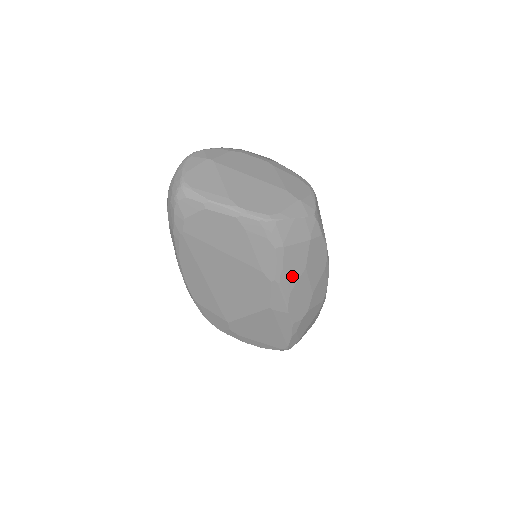
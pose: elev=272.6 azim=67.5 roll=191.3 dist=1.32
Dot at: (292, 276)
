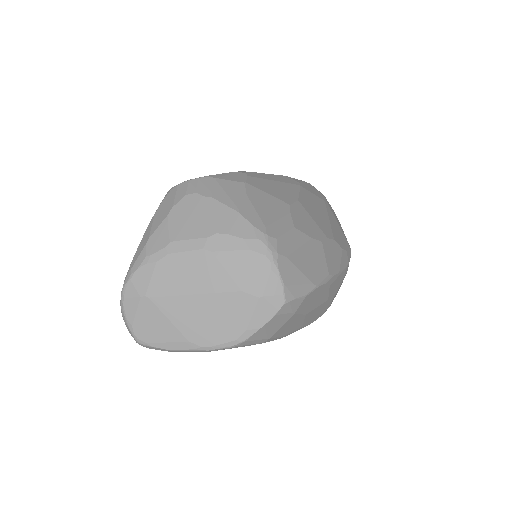
Dot at: (295, 326)
